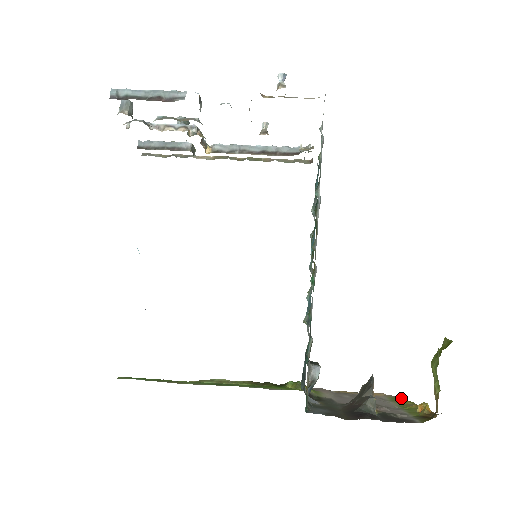
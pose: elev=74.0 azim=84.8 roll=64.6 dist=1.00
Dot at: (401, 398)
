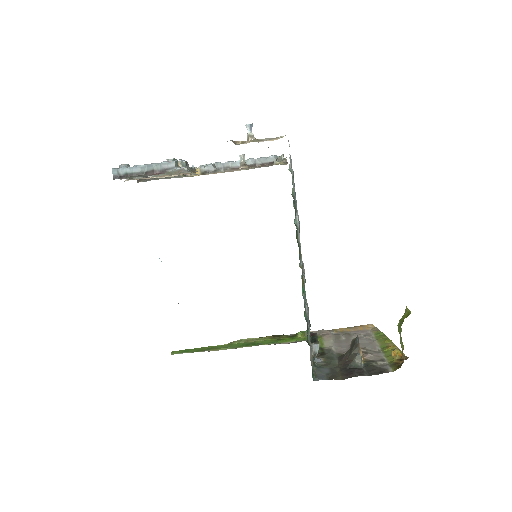
Dot at: (383, 334)
